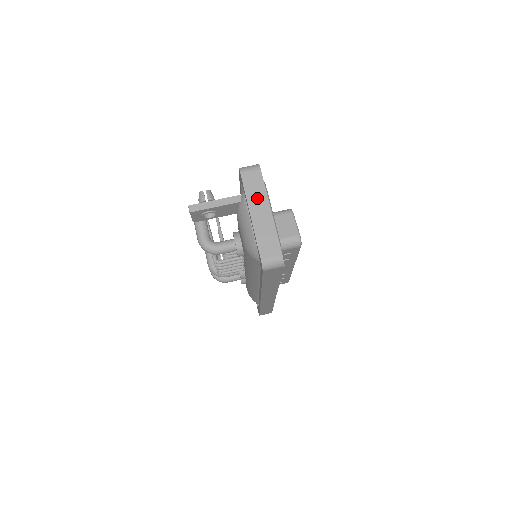
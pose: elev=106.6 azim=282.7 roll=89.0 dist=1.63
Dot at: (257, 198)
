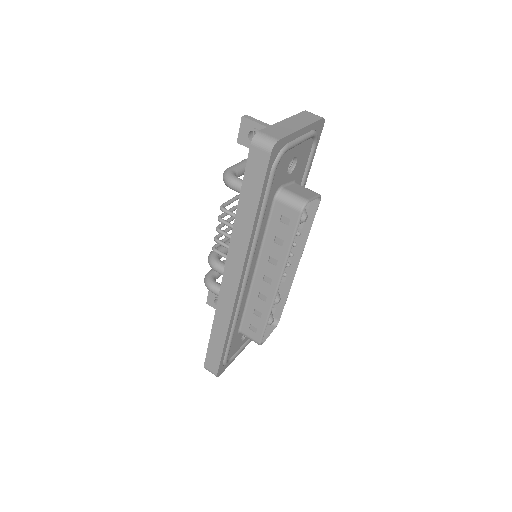
Dot at: (301, 120)
